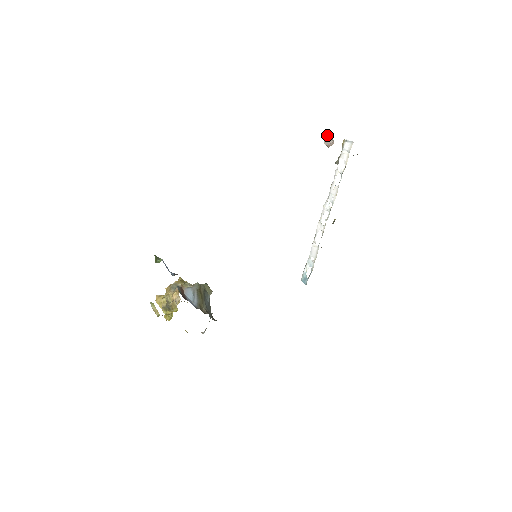
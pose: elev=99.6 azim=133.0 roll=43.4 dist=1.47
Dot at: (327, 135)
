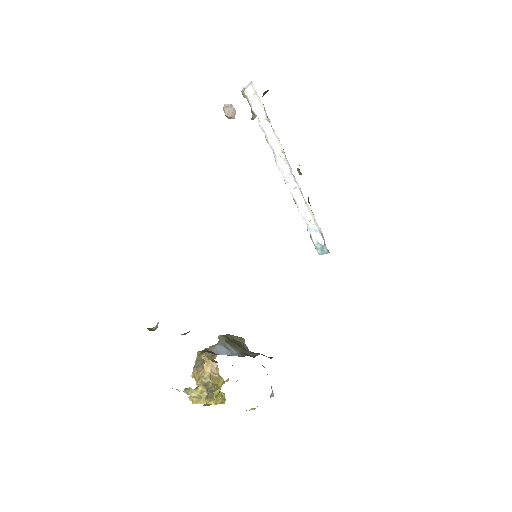
Dot at: (223, 107)
